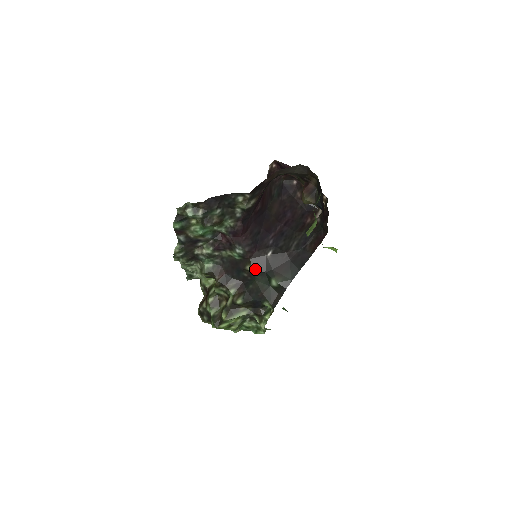
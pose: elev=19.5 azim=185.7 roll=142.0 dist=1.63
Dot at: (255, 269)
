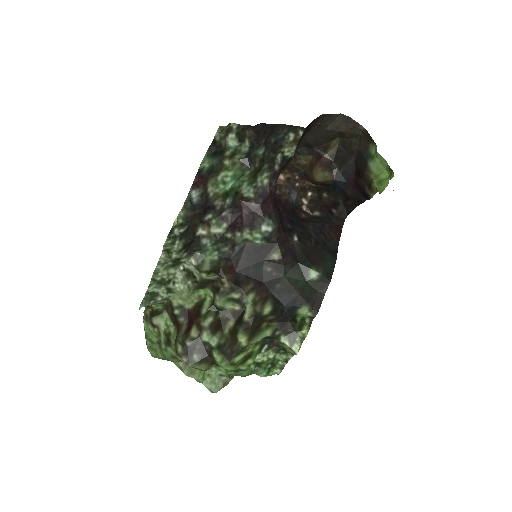
Dot at: (285, 257)
